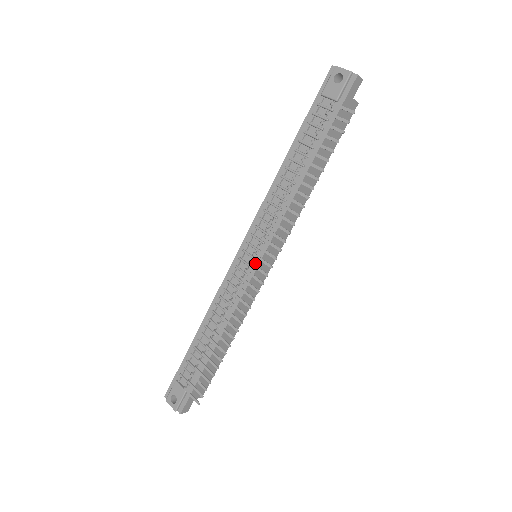
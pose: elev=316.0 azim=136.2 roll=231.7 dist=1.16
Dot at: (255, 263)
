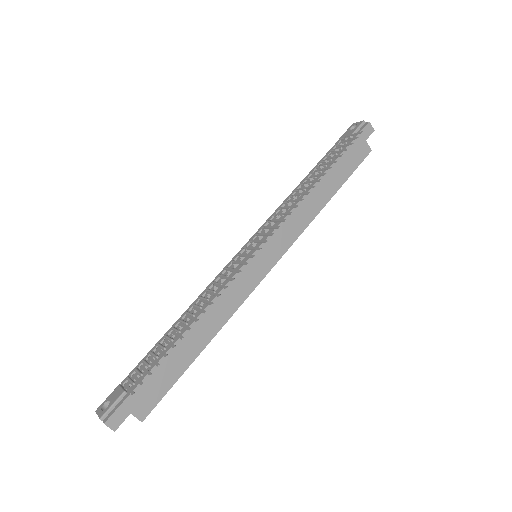
Dot at: (252, 251)
